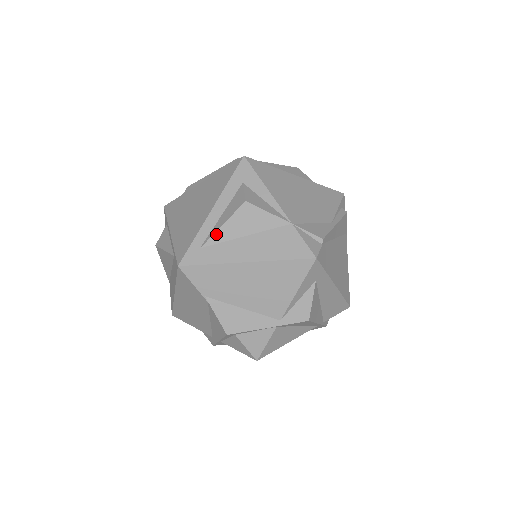
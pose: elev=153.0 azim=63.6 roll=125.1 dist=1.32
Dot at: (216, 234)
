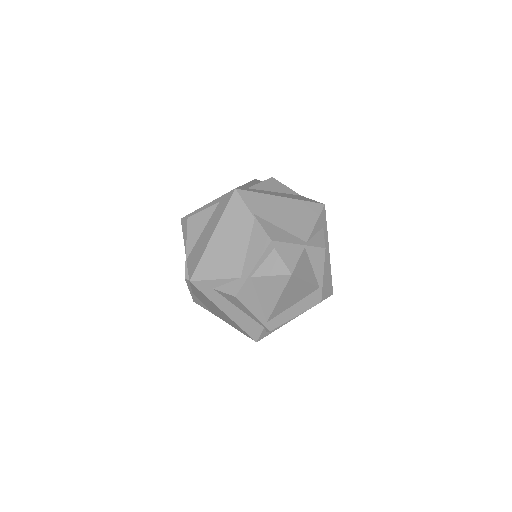
Dot at: (256, 185)
